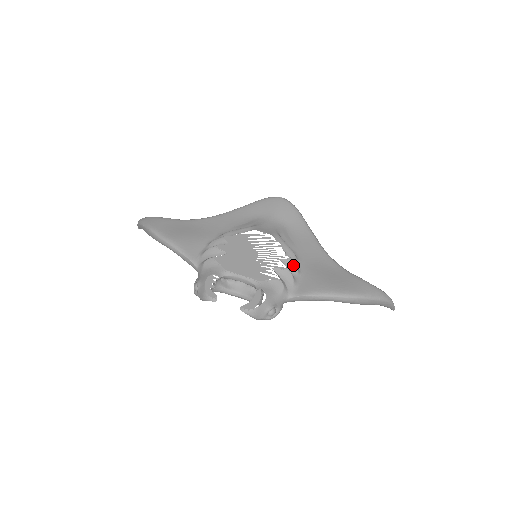
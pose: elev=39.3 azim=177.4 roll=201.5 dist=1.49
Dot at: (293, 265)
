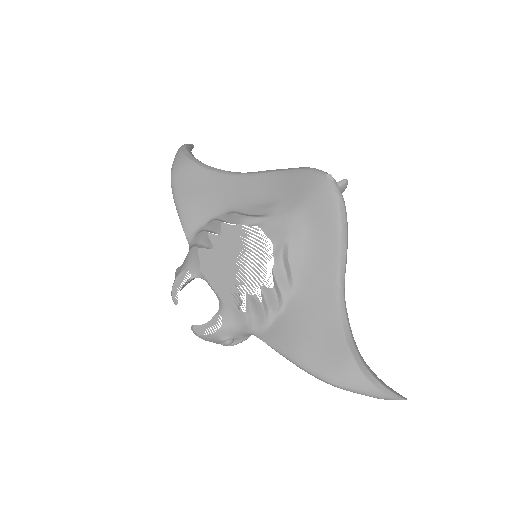
Dot at: (274, 298)
